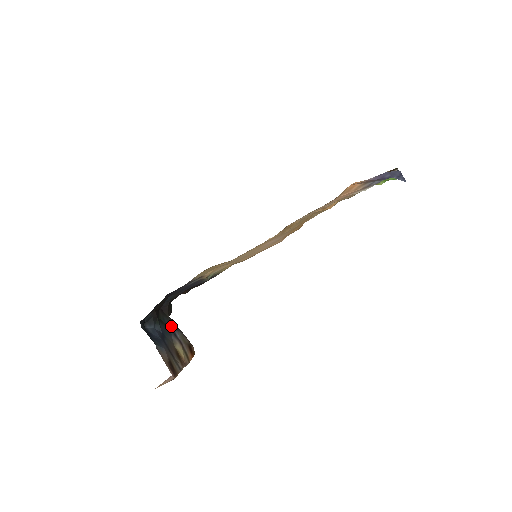
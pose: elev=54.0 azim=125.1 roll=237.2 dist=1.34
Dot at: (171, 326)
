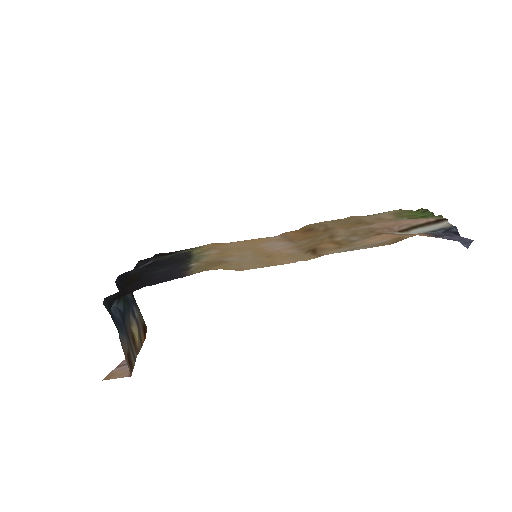
Dot at: (130, 301)
